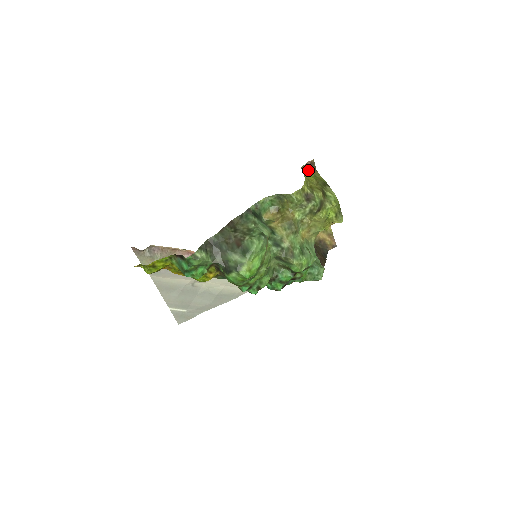
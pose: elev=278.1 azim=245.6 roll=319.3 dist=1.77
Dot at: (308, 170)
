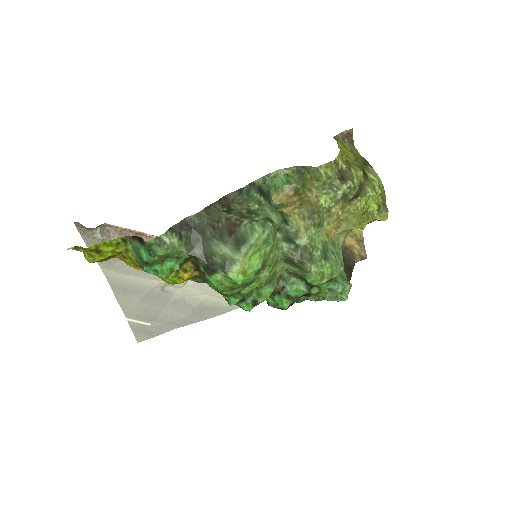
Dot at: (343, 142)
